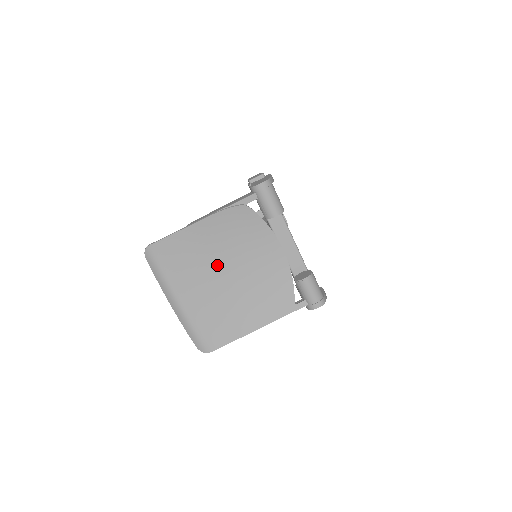
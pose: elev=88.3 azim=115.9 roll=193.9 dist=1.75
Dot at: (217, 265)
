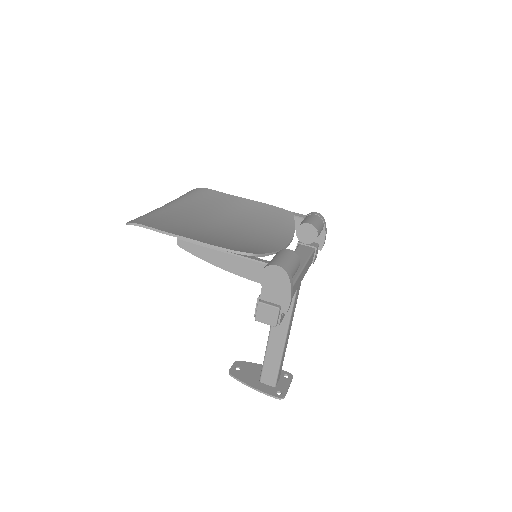
Dot at: (226, 217)
